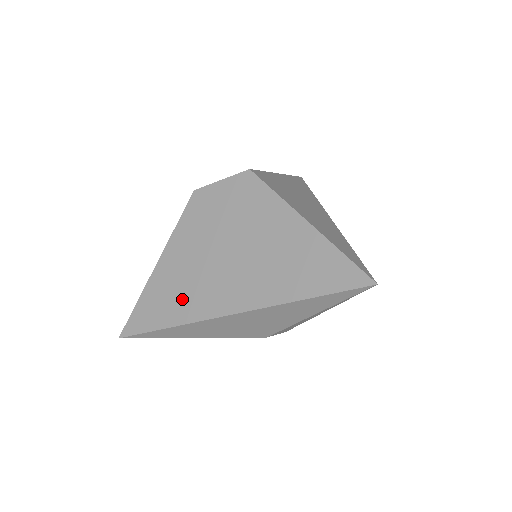
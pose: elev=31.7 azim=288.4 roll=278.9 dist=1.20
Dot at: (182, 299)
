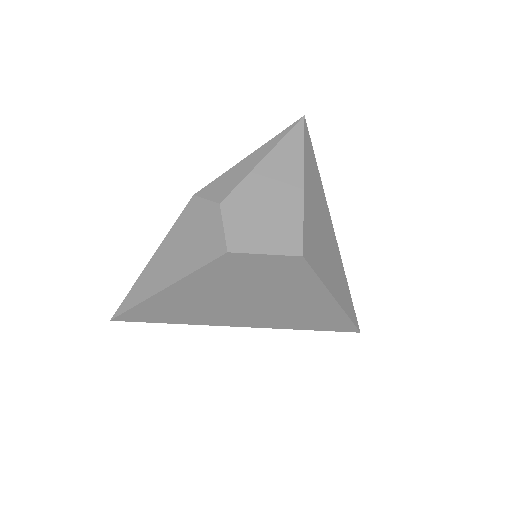
Dot at: (192, 313)
